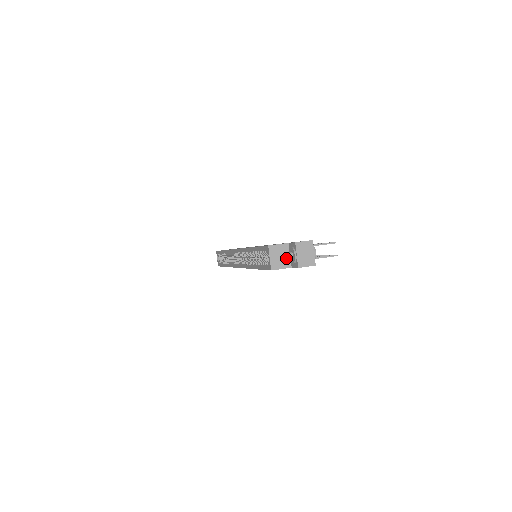
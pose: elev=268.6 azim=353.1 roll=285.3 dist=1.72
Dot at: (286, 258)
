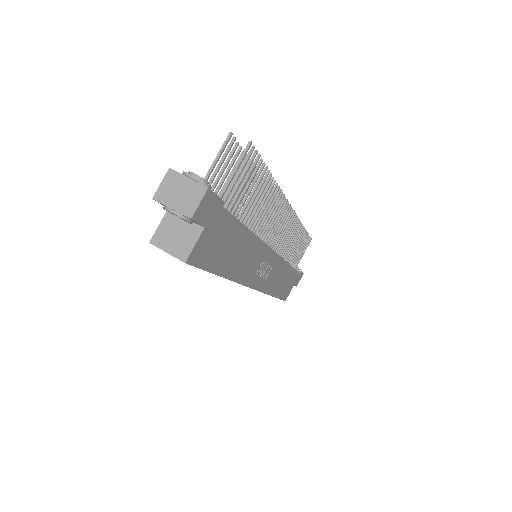
Dot at: (185, 227)
